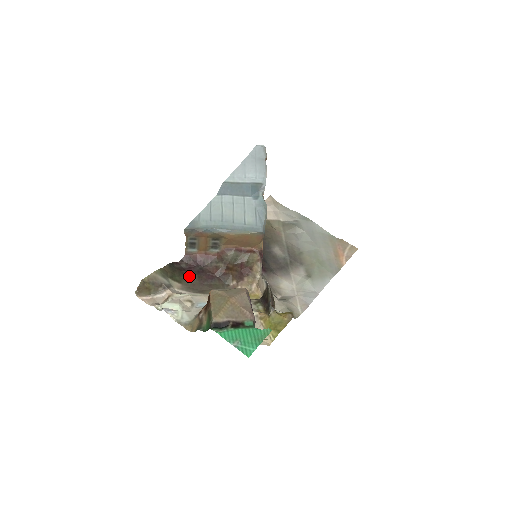
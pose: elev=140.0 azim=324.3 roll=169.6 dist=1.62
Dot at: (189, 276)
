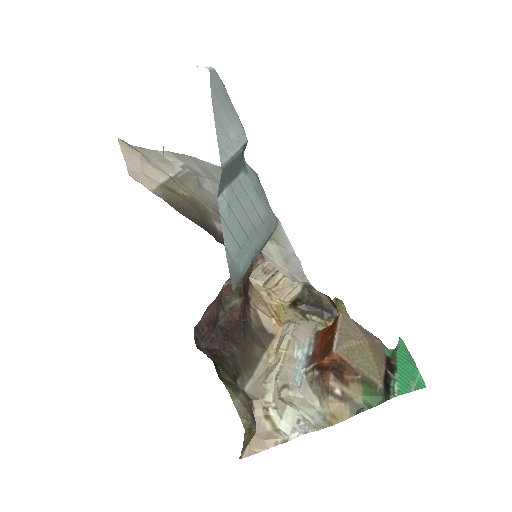
Dot at: (231, 354)
